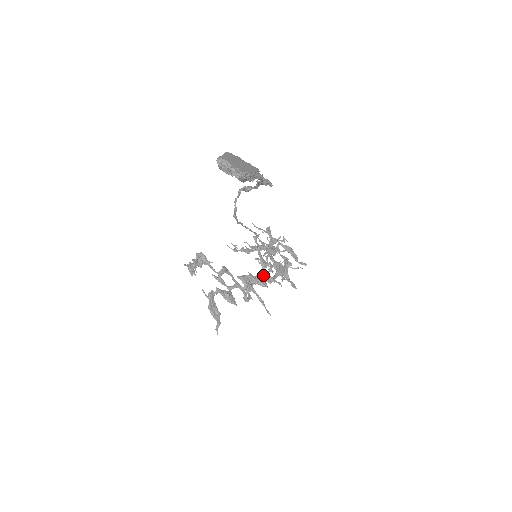
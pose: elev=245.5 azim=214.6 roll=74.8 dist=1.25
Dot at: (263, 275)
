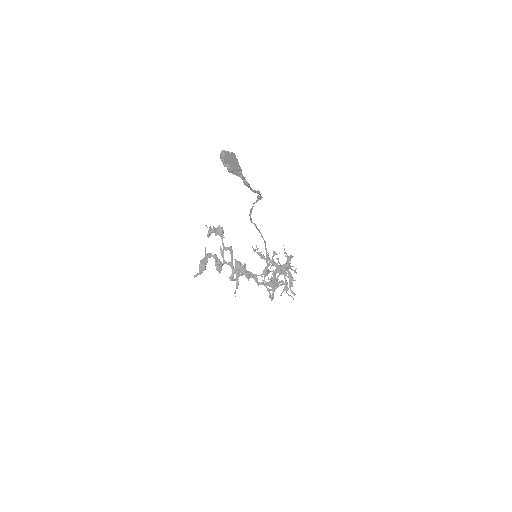
Dot at: (263, 281)
